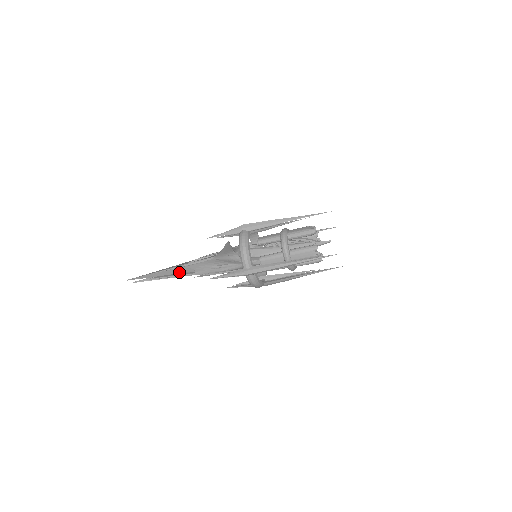
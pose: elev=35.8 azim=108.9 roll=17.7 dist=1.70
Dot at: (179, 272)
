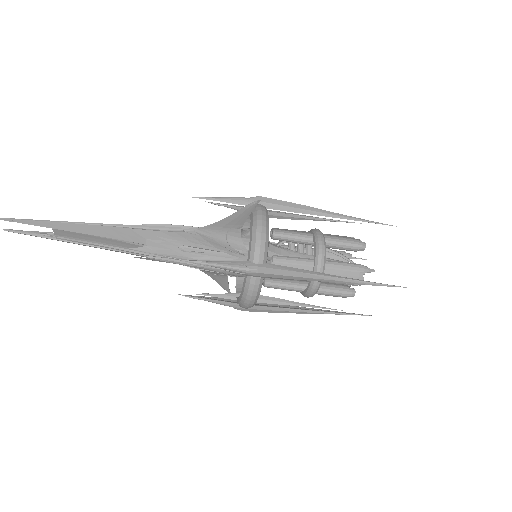
Dot at: (114, 236)
